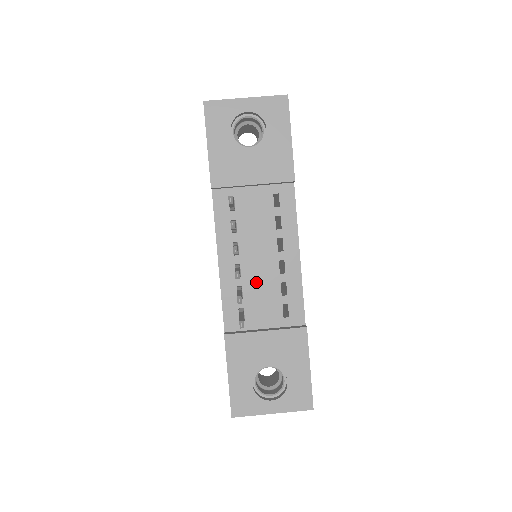
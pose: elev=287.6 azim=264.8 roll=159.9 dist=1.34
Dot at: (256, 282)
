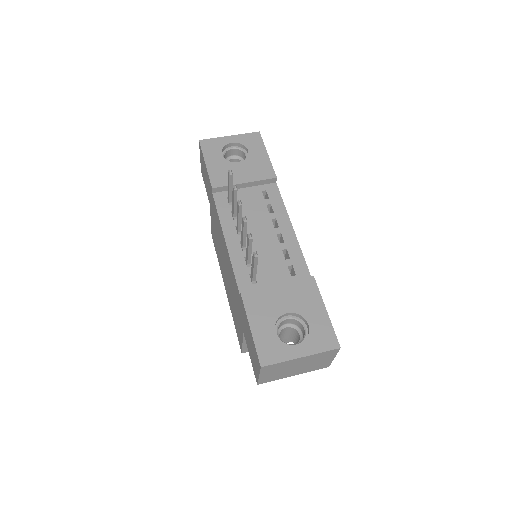
Dot at: (261, 252)
